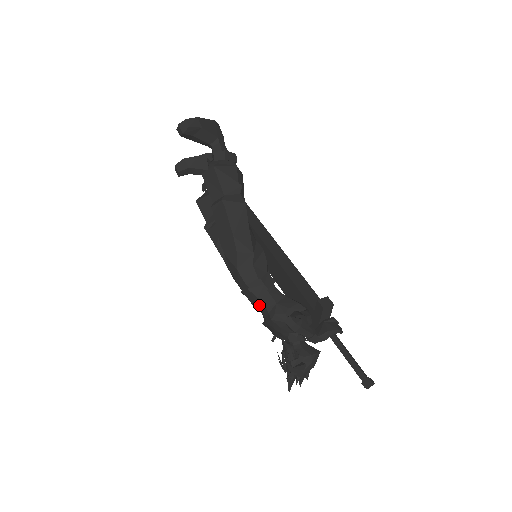
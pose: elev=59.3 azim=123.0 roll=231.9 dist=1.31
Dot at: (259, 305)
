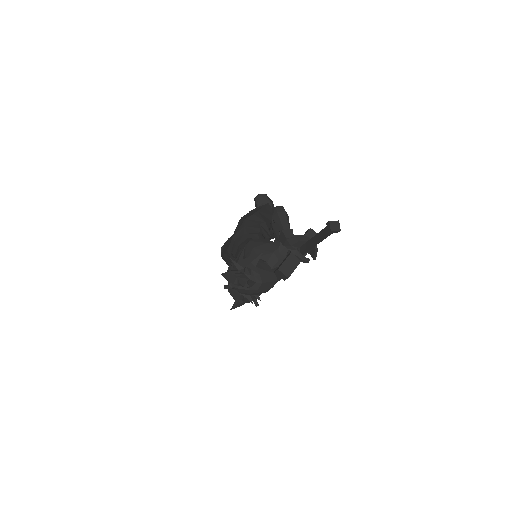
Dot at: (242, 244)
